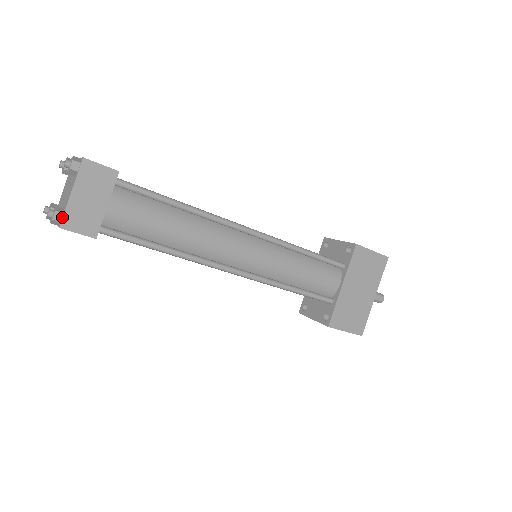
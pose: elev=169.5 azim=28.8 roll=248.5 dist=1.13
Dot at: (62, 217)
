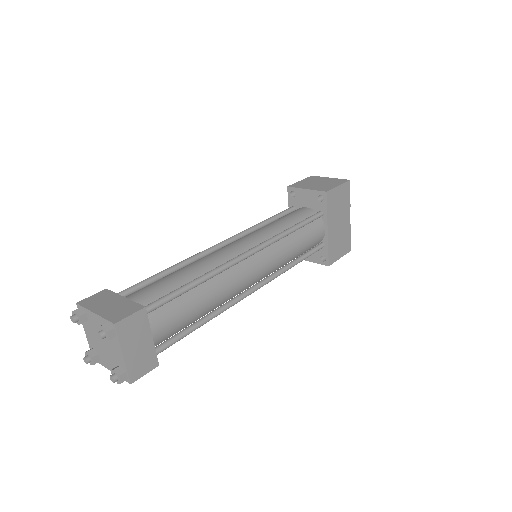
Dot at: (127, 376)
